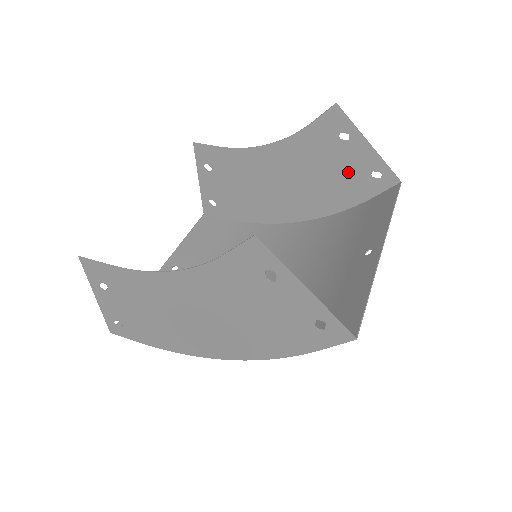
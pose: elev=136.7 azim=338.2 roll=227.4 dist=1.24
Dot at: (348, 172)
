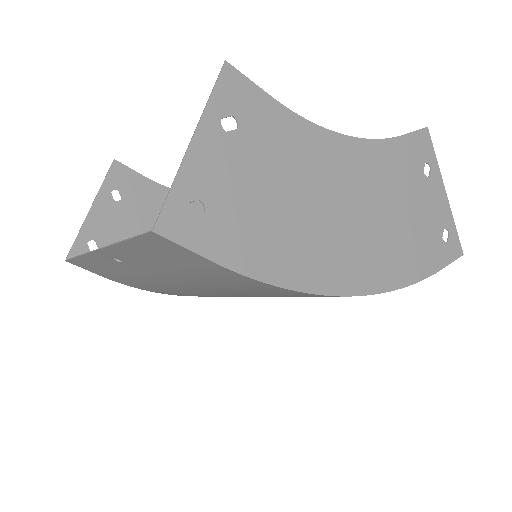
Dot at: occluded
